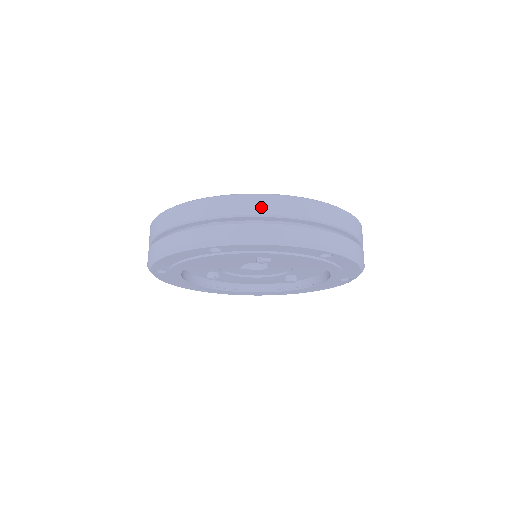
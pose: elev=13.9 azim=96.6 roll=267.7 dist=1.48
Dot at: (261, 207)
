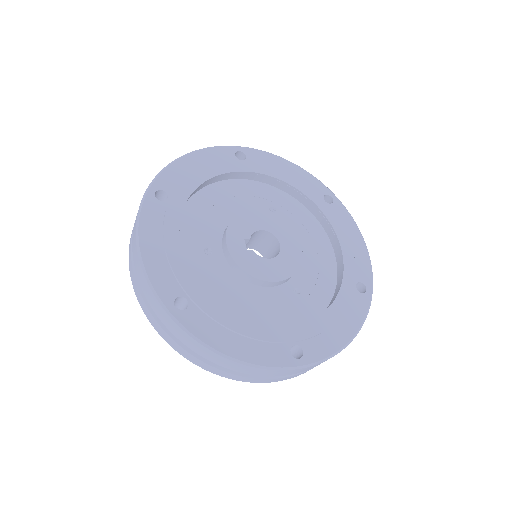
Dot at: occluded
